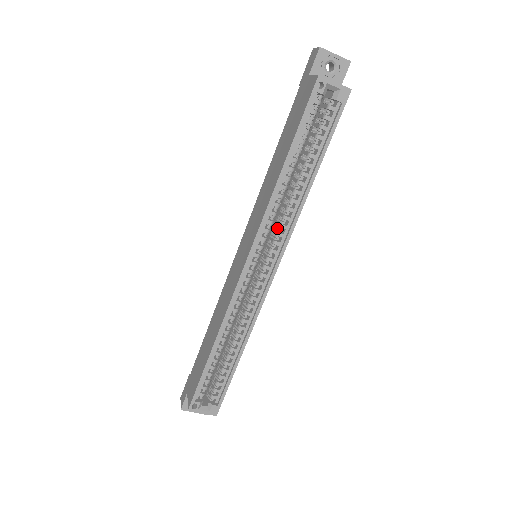
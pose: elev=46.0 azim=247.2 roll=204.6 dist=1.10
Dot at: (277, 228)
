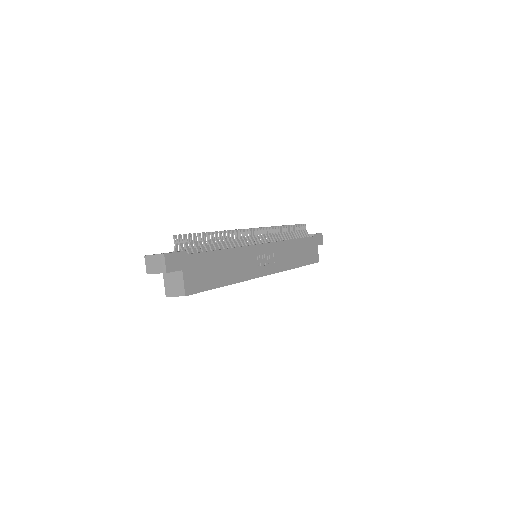
Dot at: occluded
